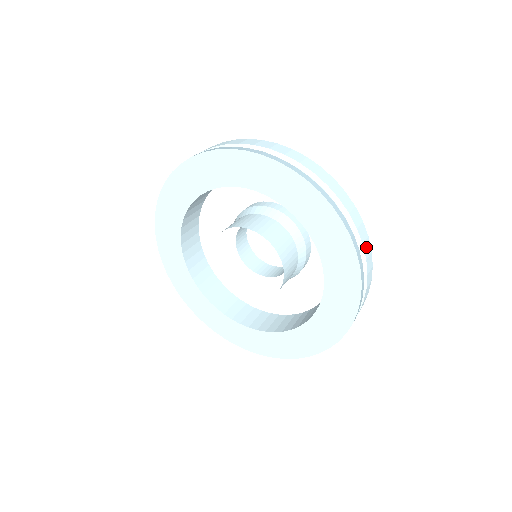
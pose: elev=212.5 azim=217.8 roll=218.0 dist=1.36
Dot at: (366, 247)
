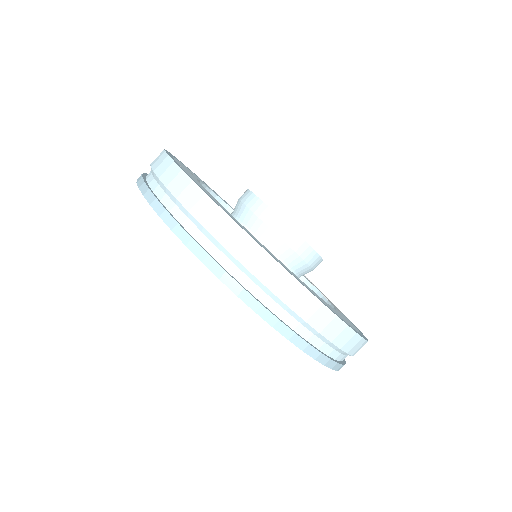
Dot at: (355, 348)
